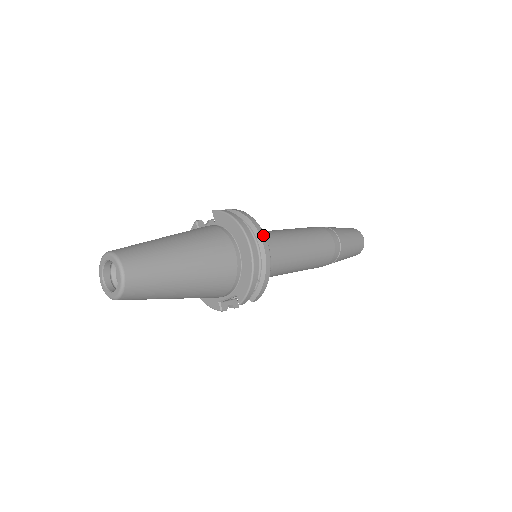
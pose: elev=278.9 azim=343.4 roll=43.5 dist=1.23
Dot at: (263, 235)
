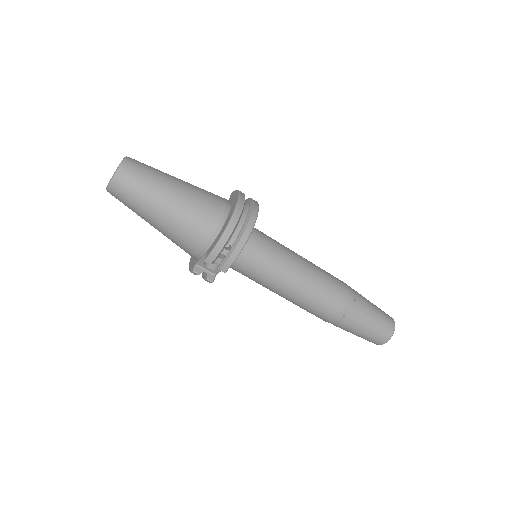
Dot at: (255, 214)
